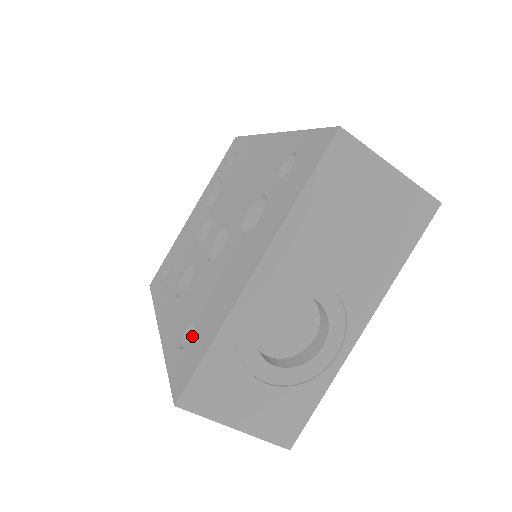
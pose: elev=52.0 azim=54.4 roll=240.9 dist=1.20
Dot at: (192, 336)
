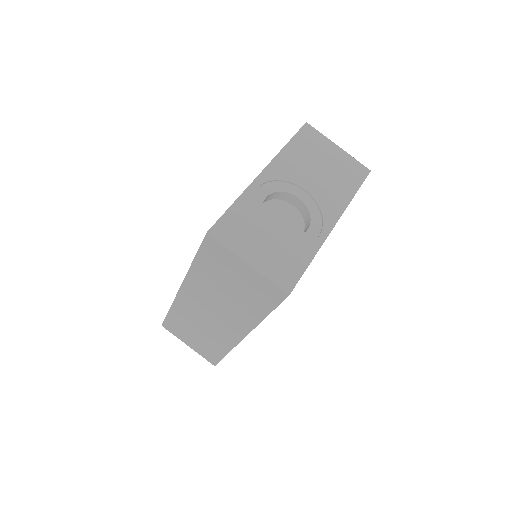
Dot at: occluded
